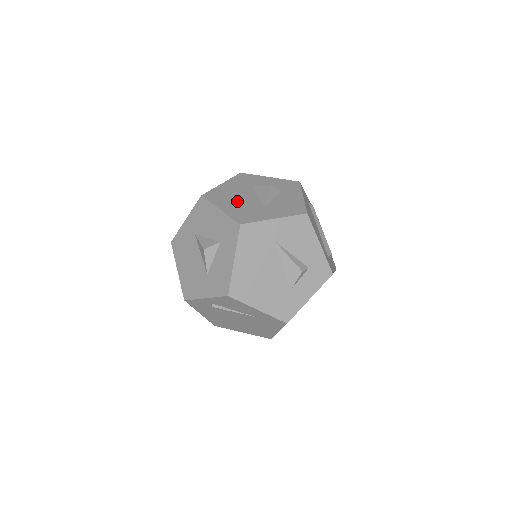
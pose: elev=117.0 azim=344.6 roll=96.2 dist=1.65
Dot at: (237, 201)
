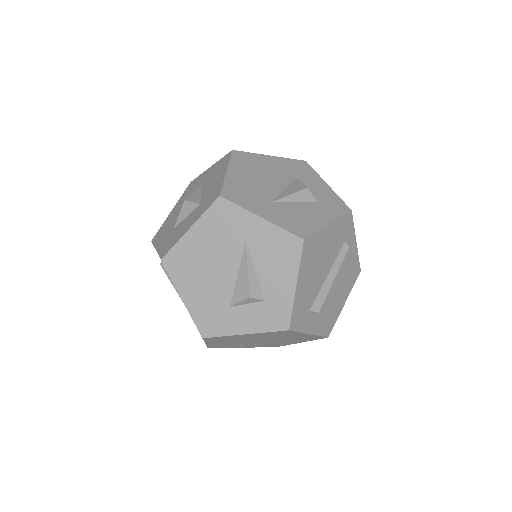
Dot at: (255, 177)
